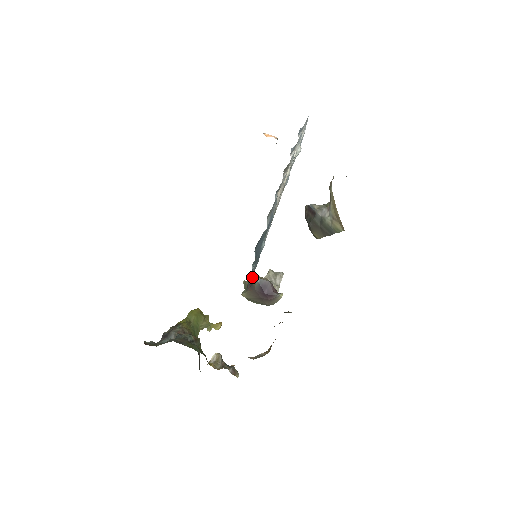
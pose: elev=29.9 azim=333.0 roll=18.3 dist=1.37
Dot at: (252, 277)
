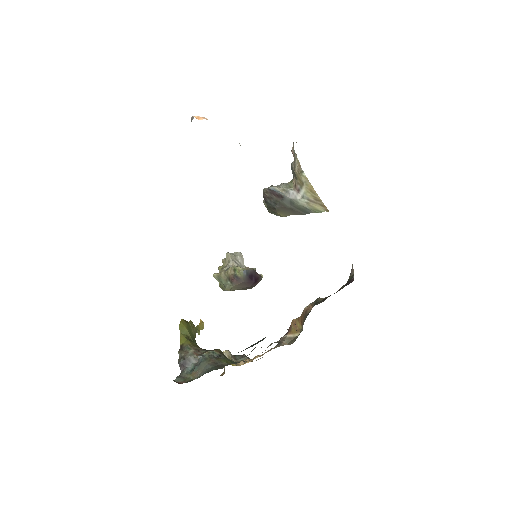
Dot at: (232, 270)
